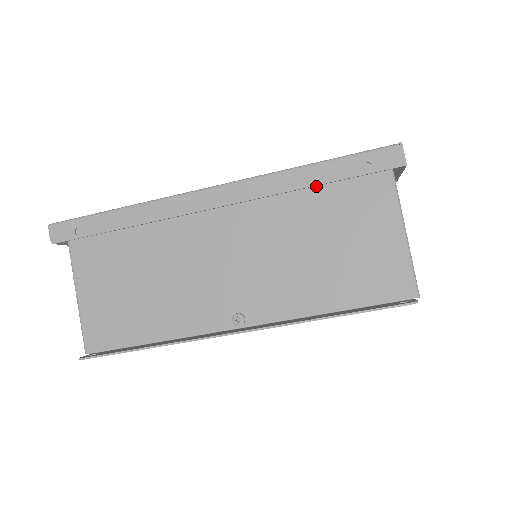
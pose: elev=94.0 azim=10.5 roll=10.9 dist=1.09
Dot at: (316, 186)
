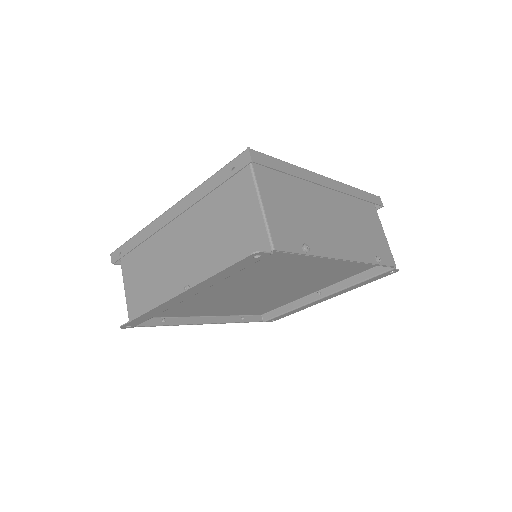
Dot at: (216, 192)
